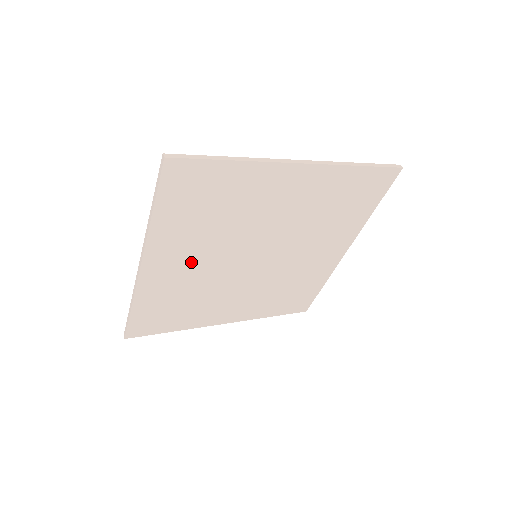
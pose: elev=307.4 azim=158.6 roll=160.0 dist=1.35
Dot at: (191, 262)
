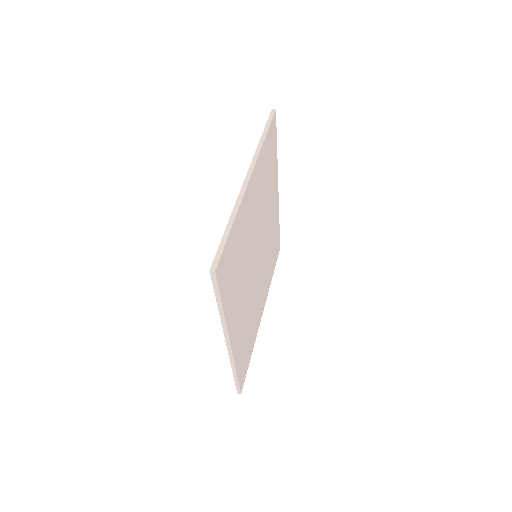
Dot at: (242, 306)
